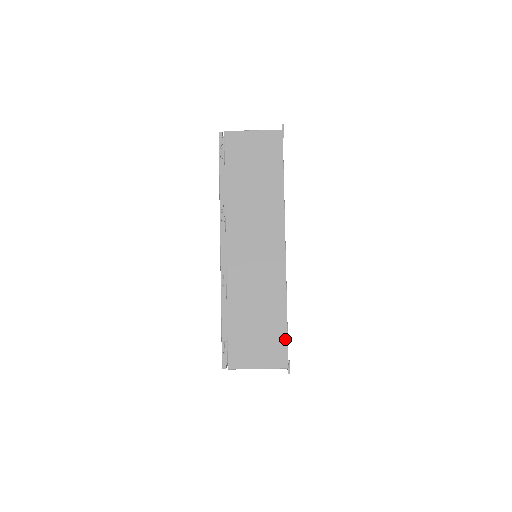
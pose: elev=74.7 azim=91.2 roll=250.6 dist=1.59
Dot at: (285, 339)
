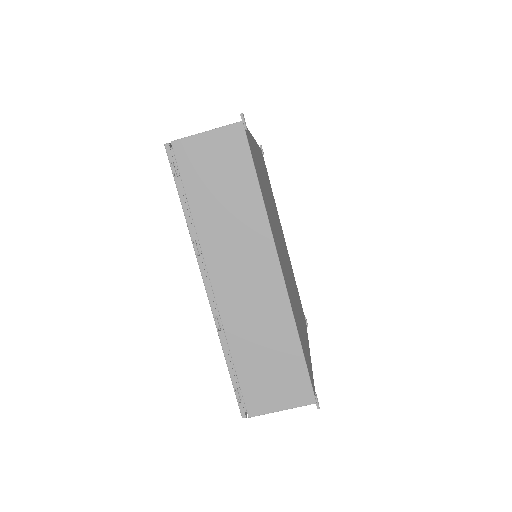
Dot at: (305, 373)
